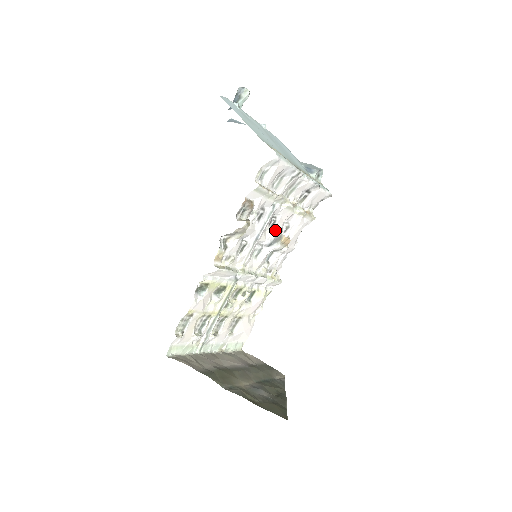
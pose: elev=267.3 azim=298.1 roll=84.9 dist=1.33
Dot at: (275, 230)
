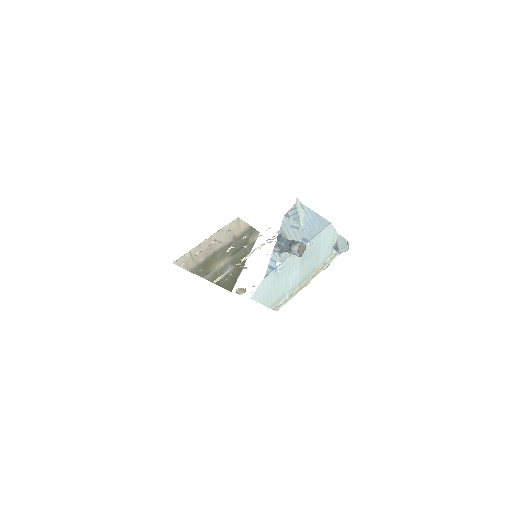
Dot at: occluded
